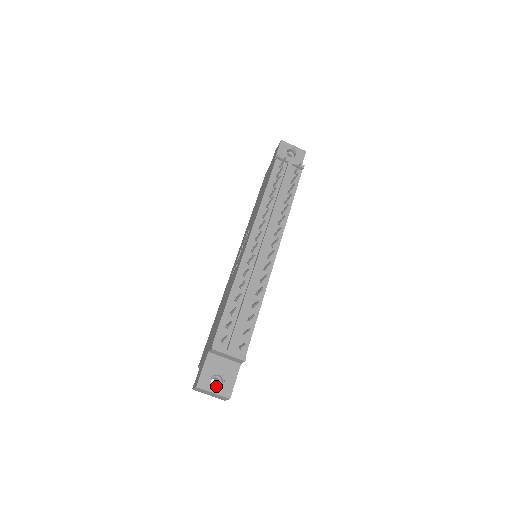
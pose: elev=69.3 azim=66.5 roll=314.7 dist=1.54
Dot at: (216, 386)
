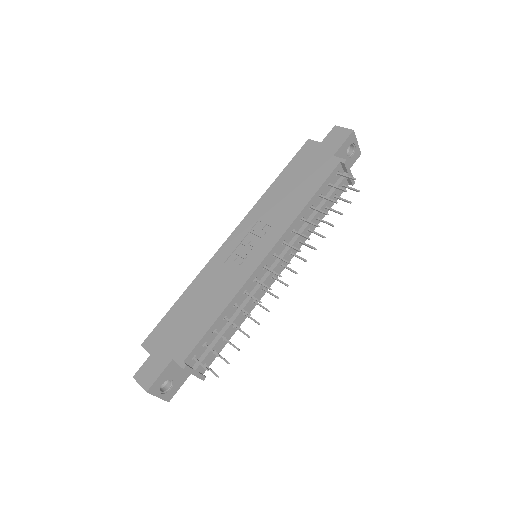
Dot at: occluded
